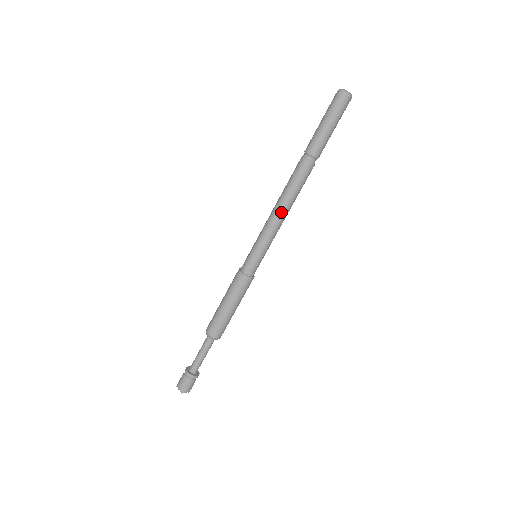
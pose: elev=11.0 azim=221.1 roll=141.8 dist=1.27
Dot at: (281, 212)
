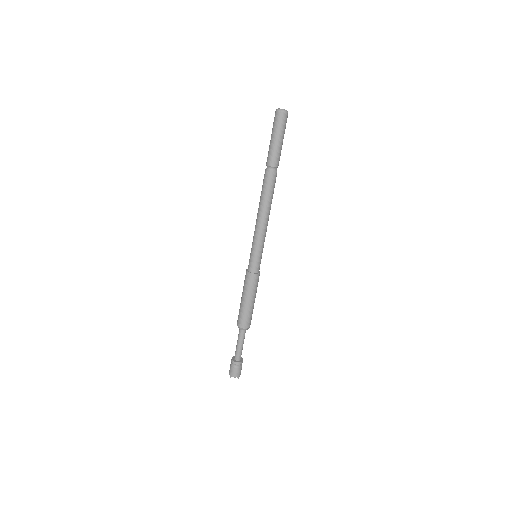
Dot at: (260, 216)
